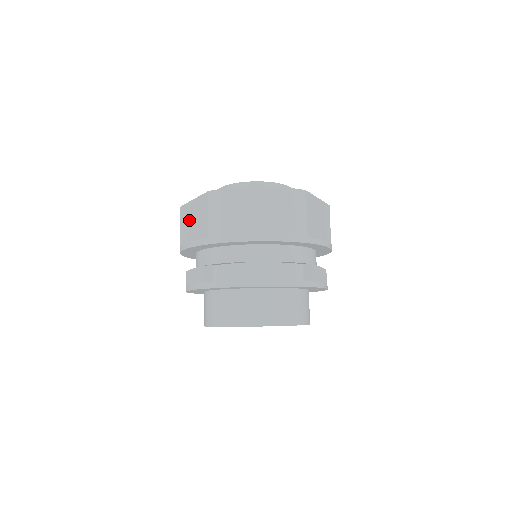
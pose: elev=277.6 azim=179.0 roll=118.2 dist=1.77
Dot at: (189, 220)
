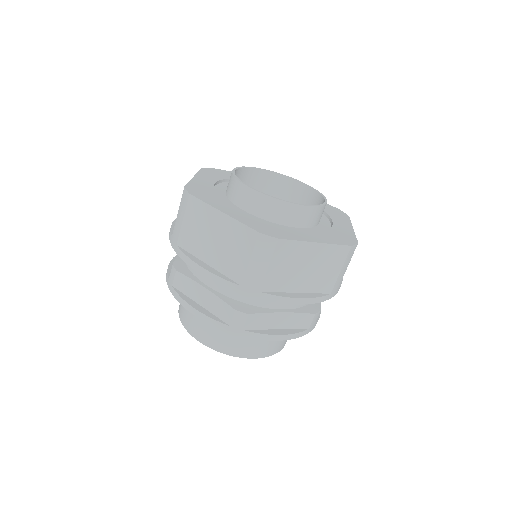
Dot at: (206, 230)
